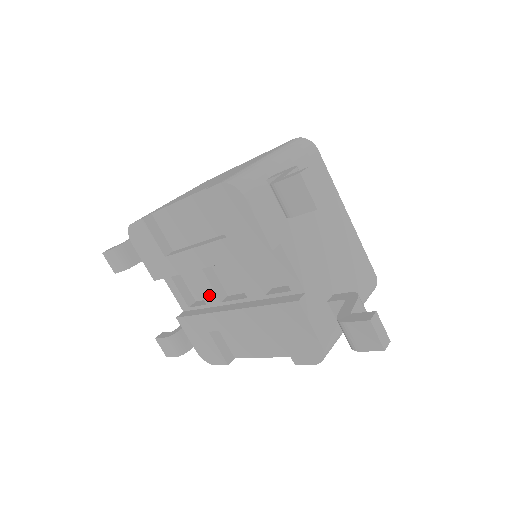
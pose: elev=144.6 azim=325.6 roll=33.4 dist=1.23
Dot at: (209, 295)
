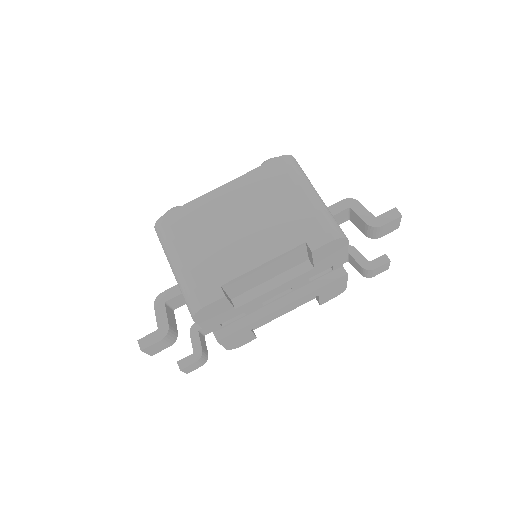
Dot at: (254, 308)
